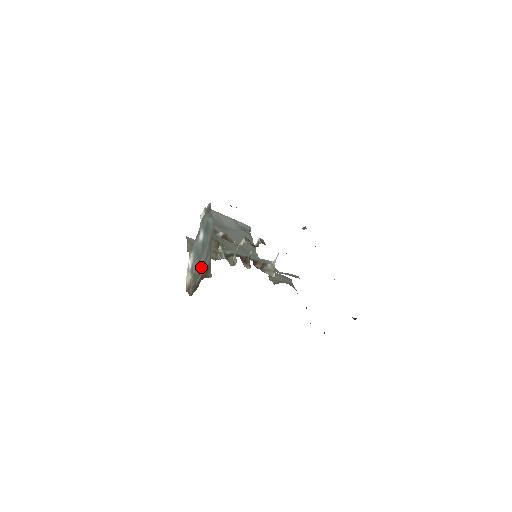
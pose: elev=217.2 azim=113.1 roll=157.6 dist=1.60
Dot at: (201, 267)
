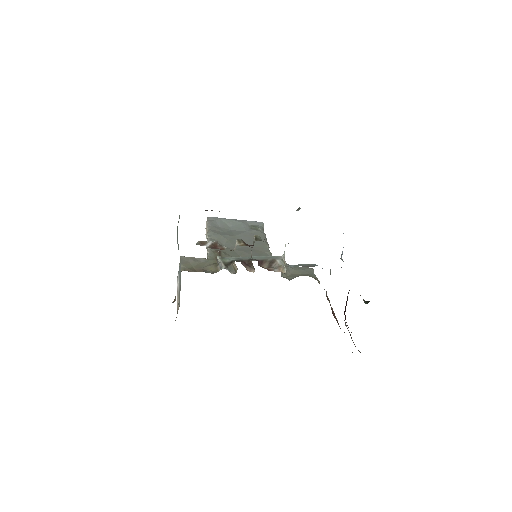
Dot at: (180, 289)
